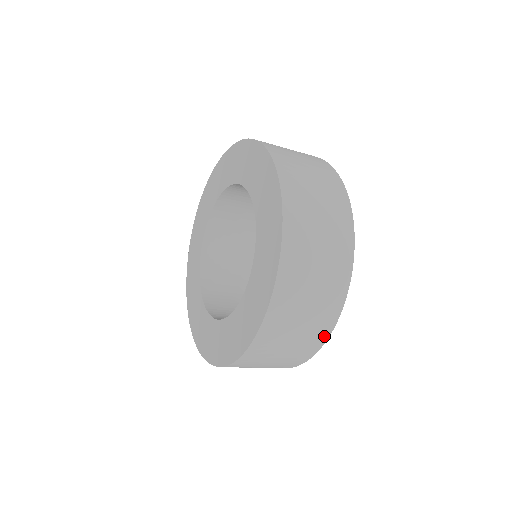
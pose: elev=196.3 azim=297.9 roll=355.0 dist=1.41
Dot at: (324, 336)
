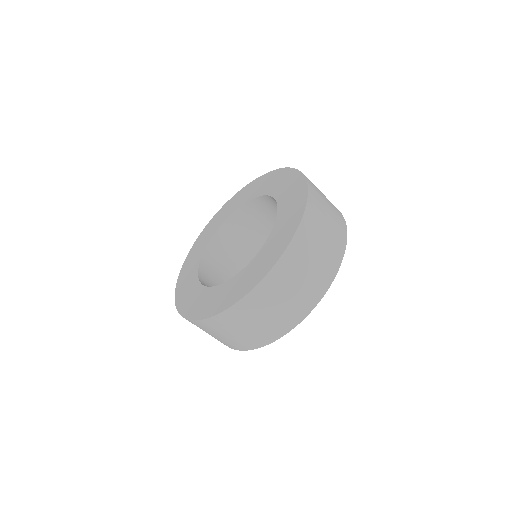
Dot at: (261, 344)
